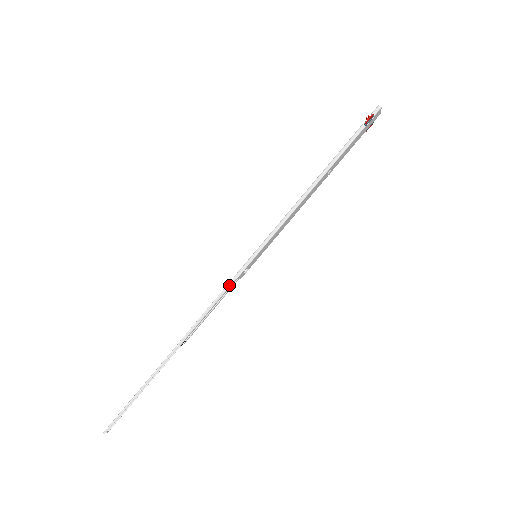
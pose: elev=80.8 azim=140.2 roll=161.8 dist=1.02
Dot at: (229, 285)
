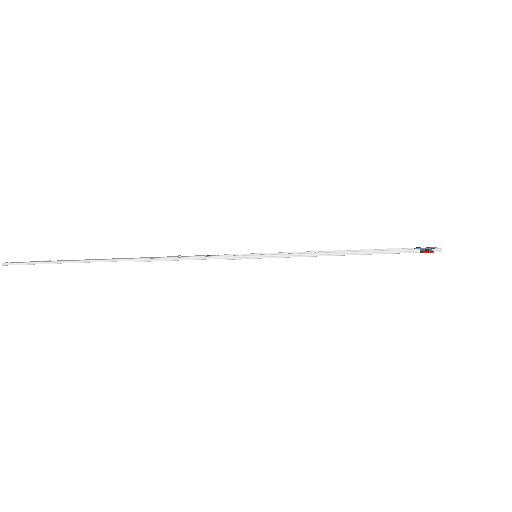
Dot at: (217, 258)
